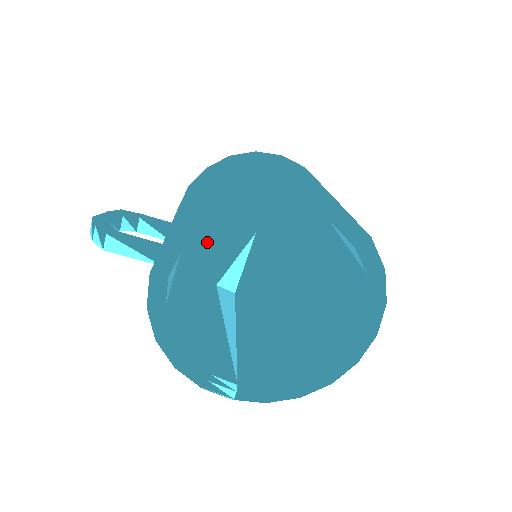
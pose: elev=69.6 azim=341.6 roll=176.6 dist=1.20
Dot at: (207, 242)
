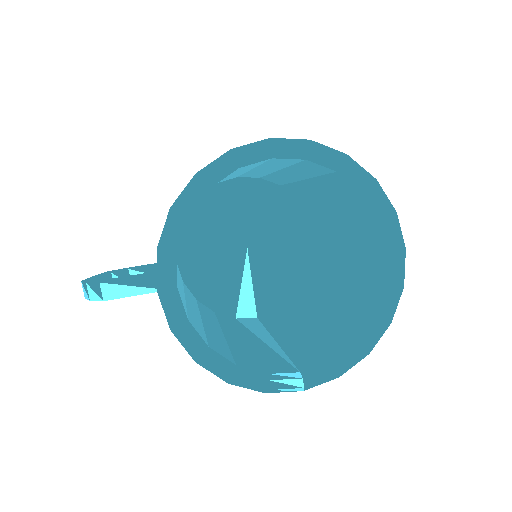
Dot at: (206, 280)
